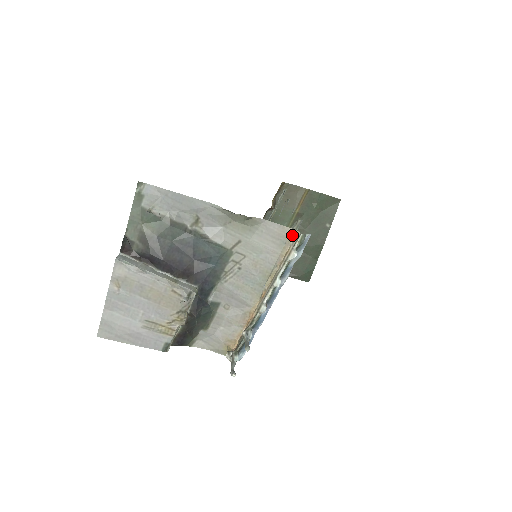
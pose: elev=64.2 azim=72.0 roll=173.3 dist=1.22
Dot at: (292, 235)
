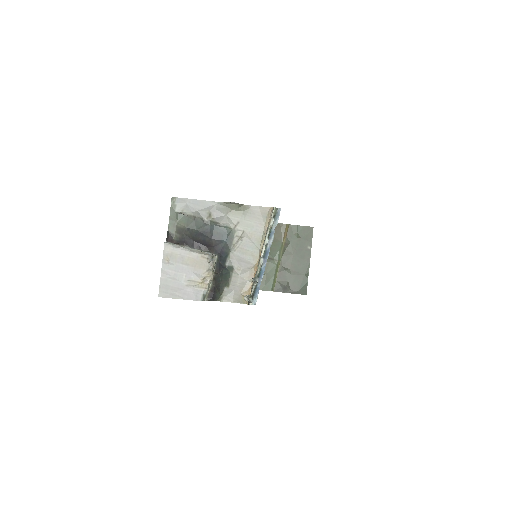
Dot at: (269, 211)
